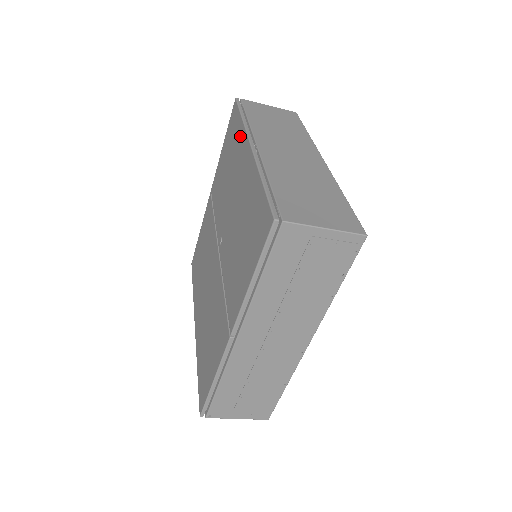
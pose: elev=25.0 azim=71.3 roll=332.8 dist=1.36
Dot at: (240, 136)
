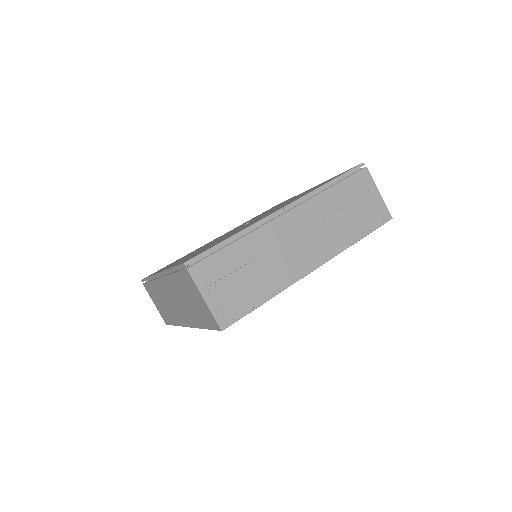
Dot at: occluded
